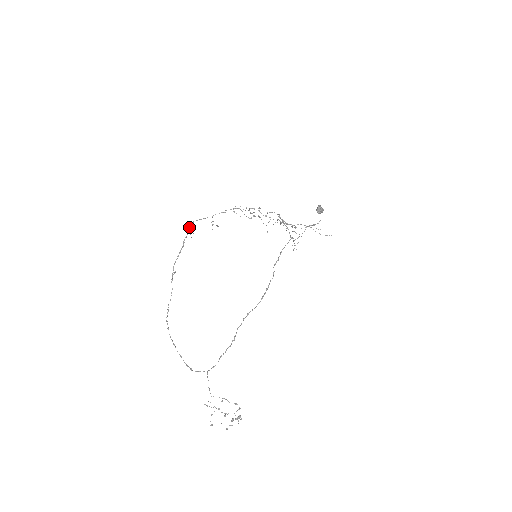
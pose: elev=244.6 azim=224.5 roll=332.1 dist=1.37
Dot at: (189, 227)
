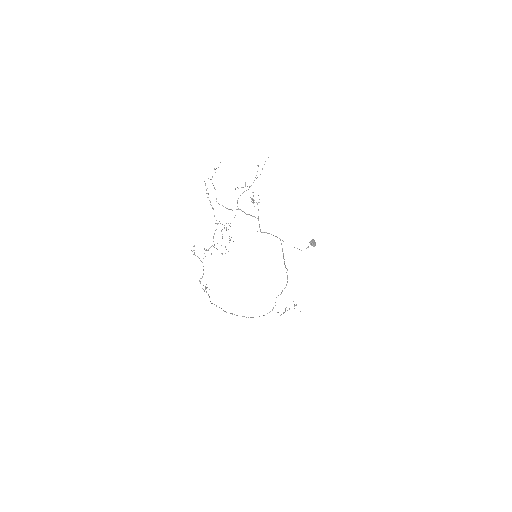
Dot at: occluded
